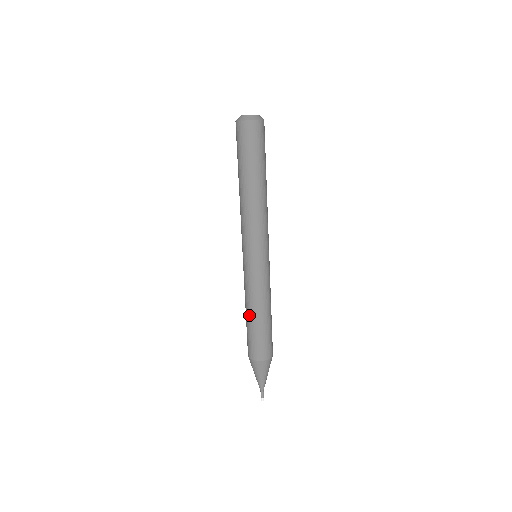
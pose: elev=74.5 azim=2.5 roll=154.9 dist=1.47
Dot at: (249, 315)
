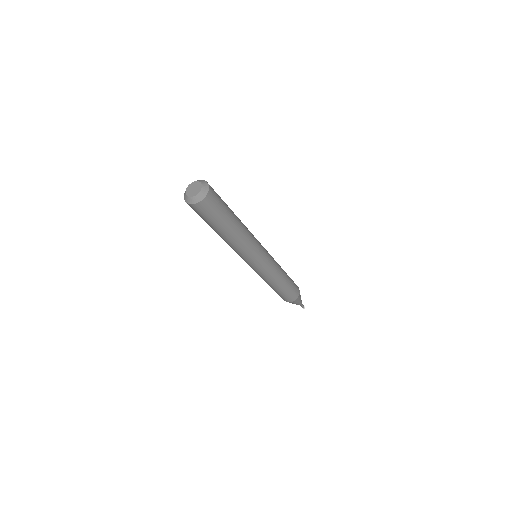
Dot at: occluded
